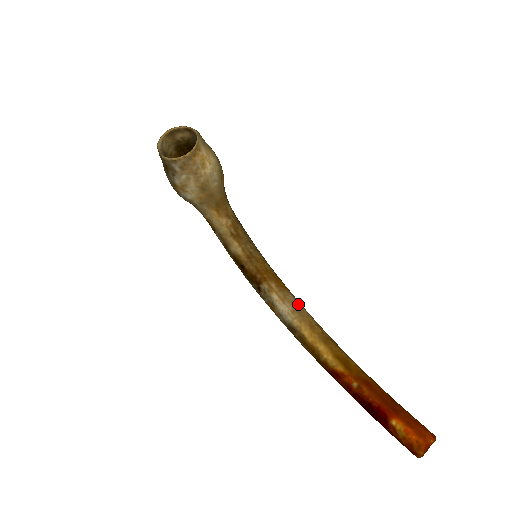
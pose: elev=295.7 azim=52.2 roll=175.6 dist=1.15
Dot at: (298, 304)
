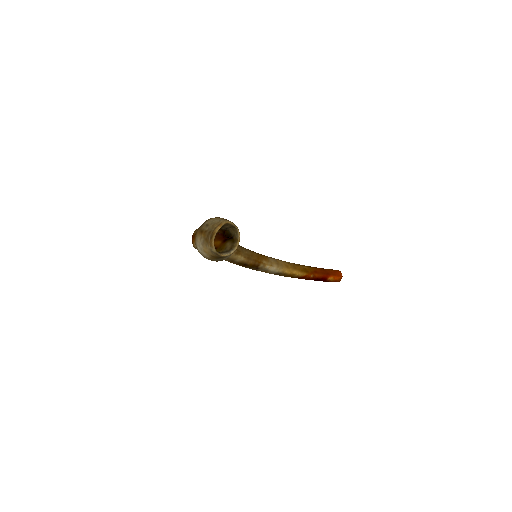
Dot at: (275, 260)
